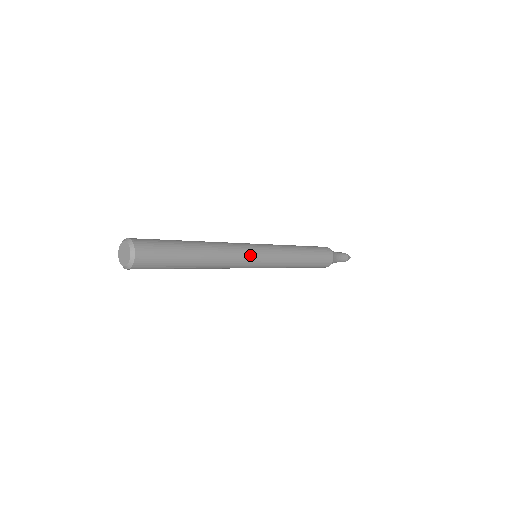
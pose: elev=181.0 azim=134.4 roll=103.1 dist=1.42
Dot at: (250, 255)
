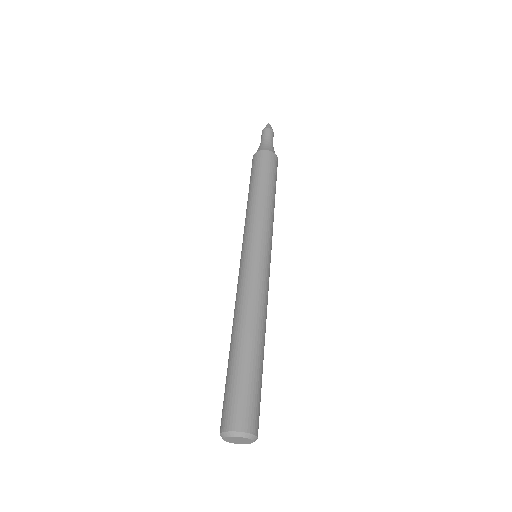
Dot at: occluded
